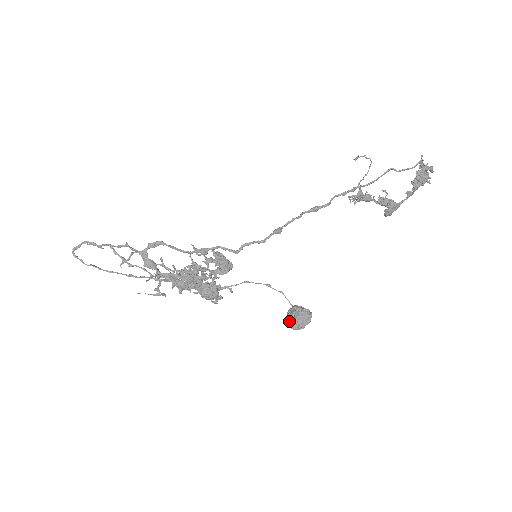
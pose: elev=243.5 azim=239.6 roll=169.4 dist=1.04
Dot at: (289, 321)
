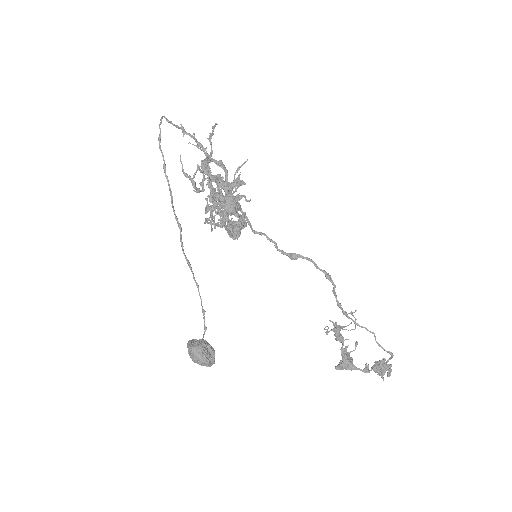
Dot at: (195, 341)
